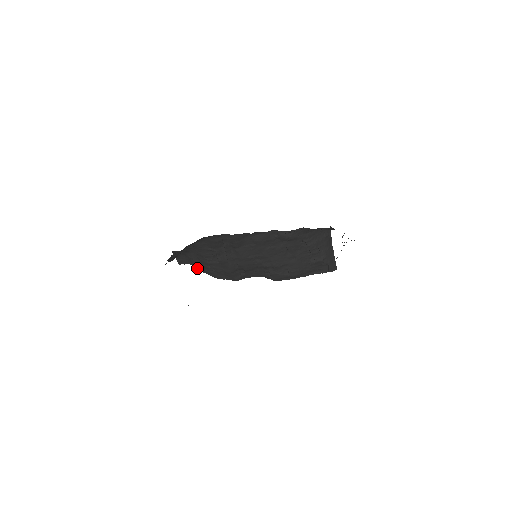
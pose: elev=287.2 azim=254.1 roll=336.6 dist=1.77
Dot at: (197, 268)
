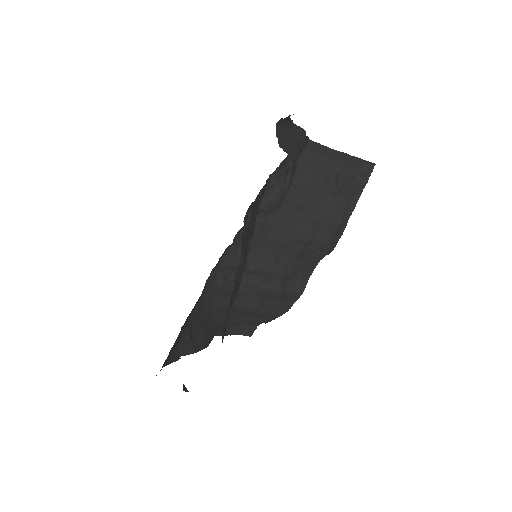
Dot at: occluded
